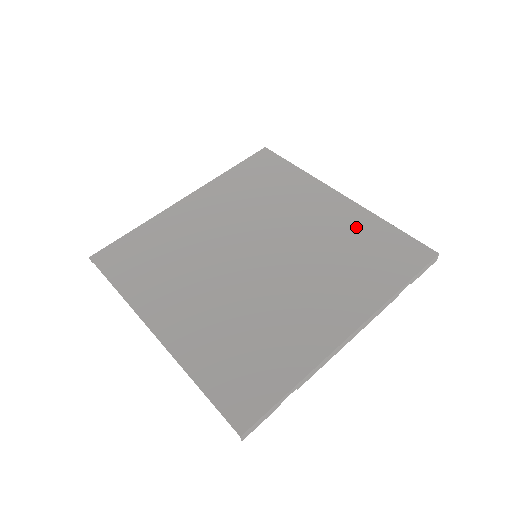
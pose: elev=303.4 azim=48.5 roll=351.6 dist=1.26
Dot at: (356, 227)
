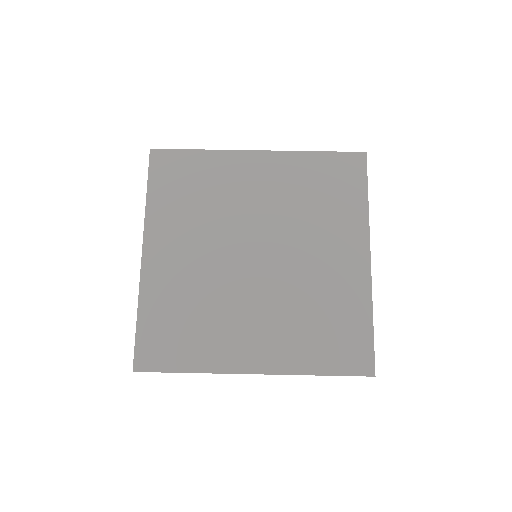
Dot at: (346, 299)
